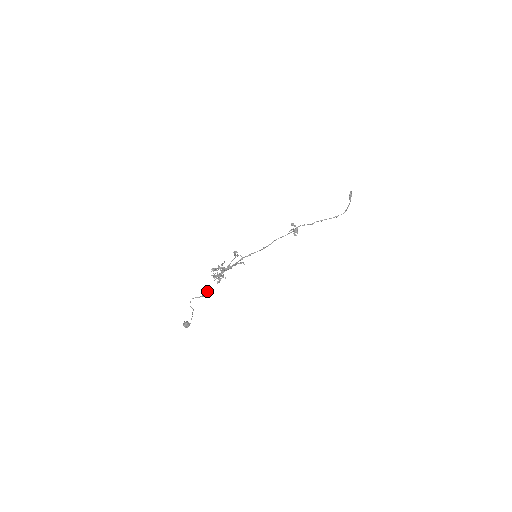
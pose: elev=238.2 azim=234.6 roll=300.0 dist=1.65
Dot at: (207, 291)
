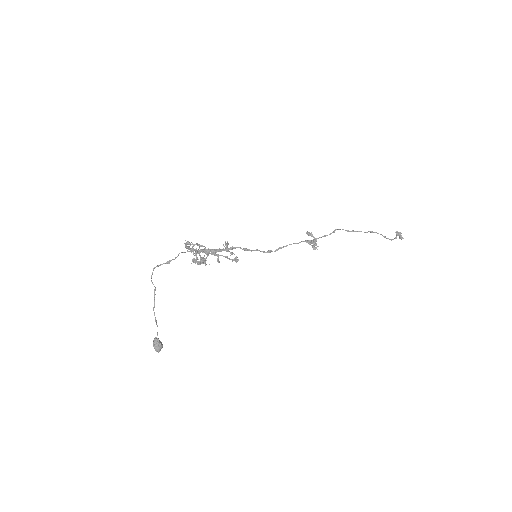
Dot at: (174, 259)
